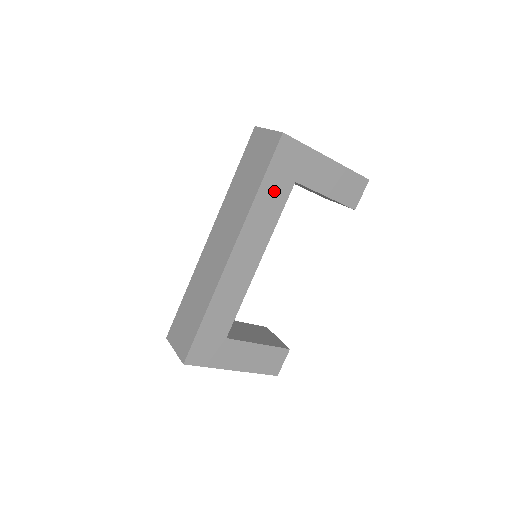
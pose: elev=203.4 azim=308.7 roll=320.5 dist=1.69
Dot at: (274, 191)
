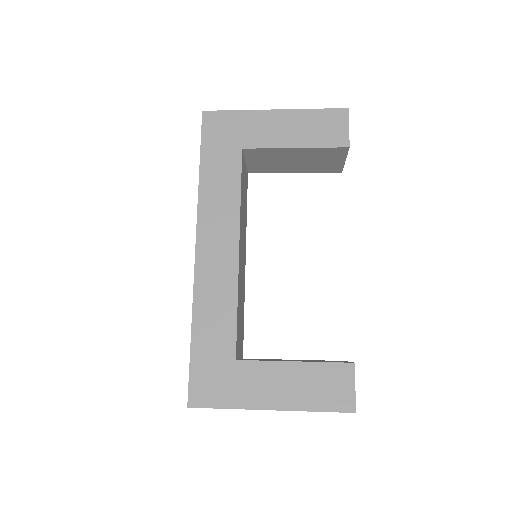
Dot at: (220, 167)
